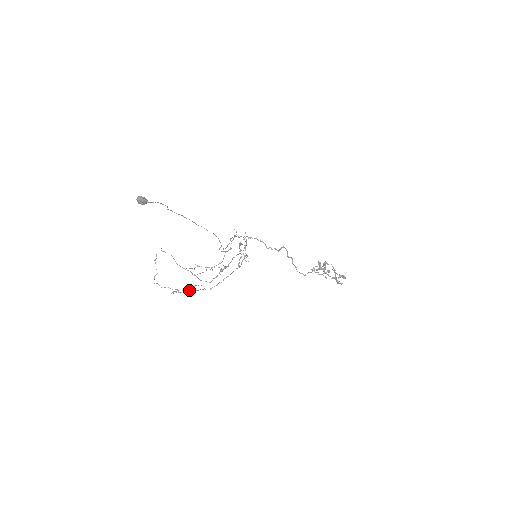
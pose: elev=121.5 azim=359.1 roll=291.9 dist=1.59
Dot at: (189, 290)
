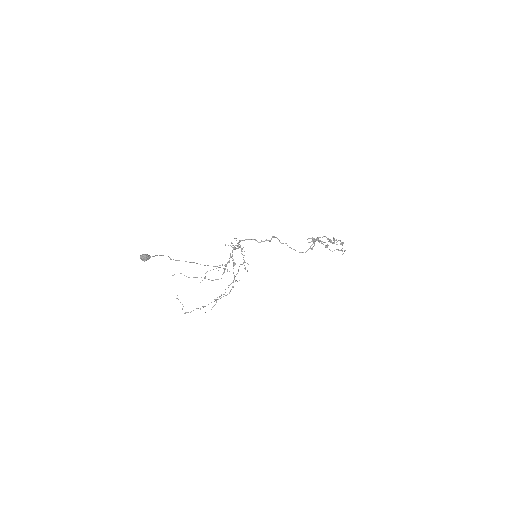
Dot at: (214, 305)
